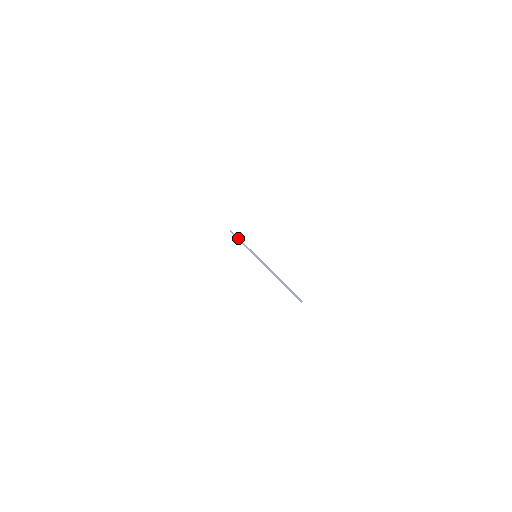
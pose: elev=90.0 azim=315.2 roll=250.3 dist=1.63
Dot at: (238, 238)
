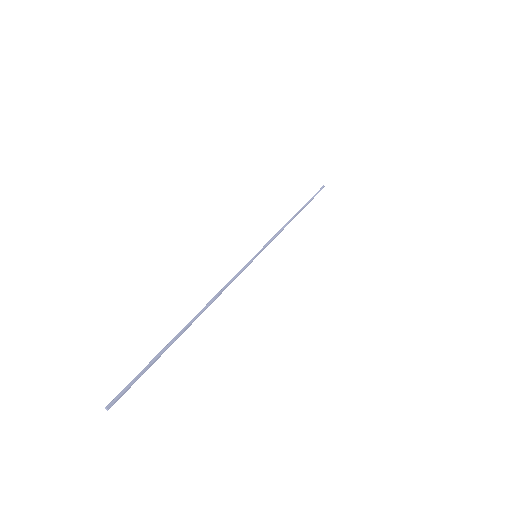
Dot at: (302, 207)
